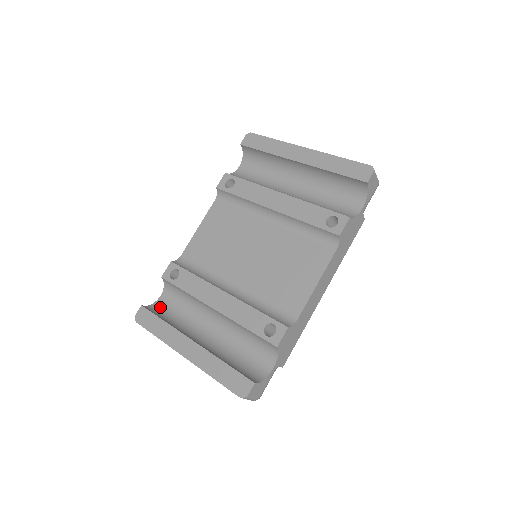
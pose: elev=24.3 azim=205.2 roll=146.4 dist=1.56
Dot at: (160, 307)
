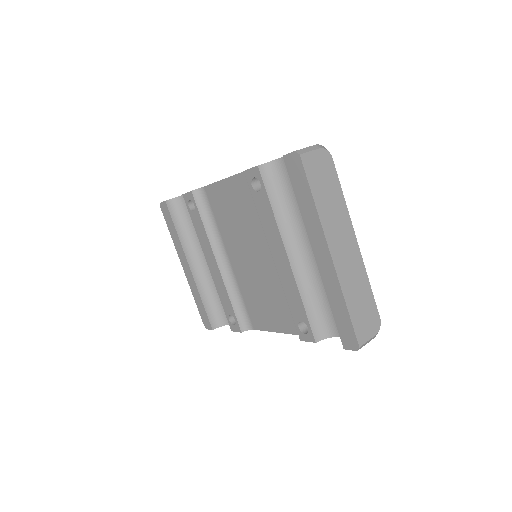
Dot at: (182, 206)
